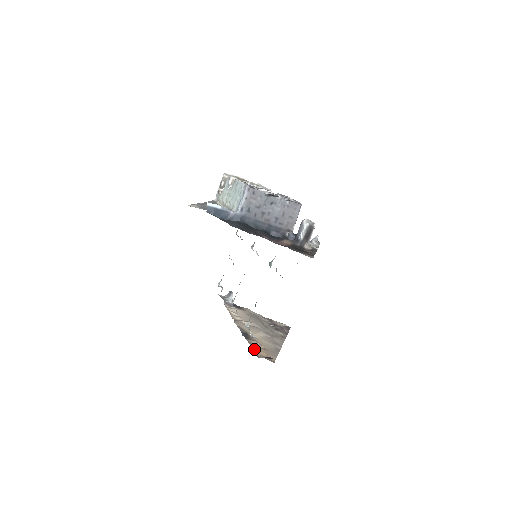
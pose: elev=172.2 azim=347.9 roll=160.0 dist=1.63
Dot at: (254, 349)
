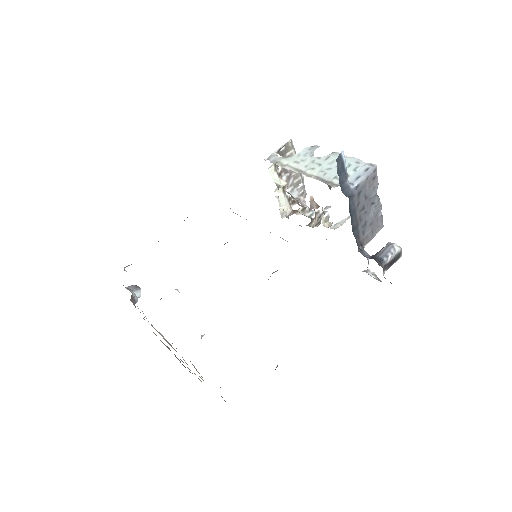
Dot at: occluded
